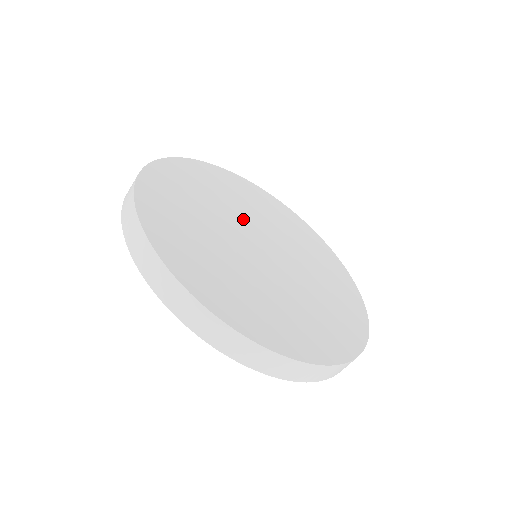
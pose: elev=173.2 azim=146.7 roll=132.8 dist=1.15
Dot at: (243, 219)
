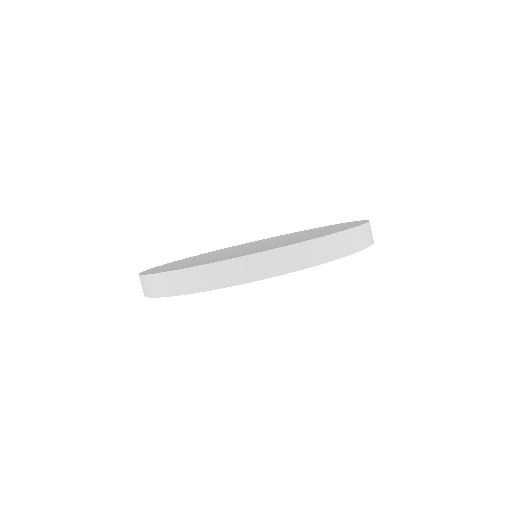
Dot at: (230, 251)
